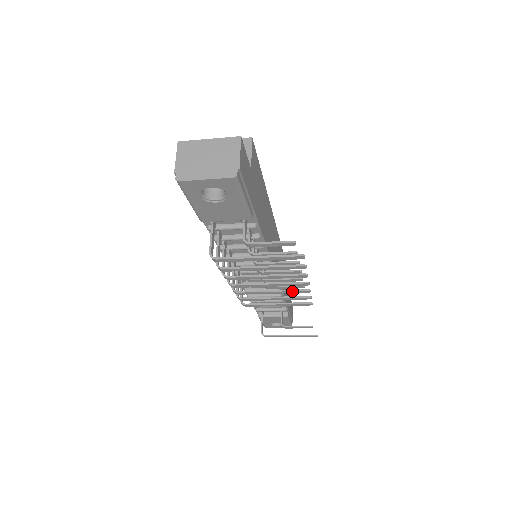
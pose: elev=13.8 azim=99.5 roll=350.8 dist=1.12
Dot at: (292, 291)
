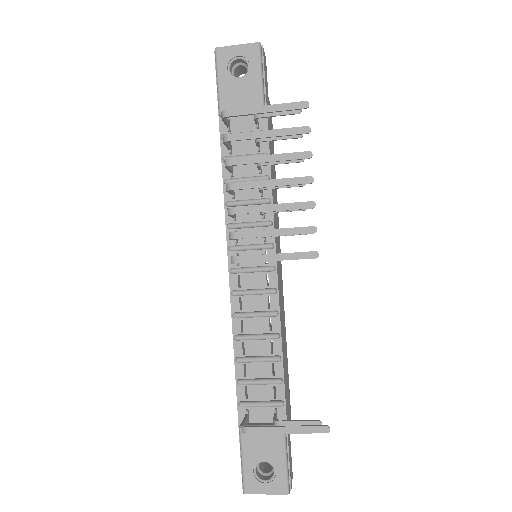
Dot at: (295, 203)
